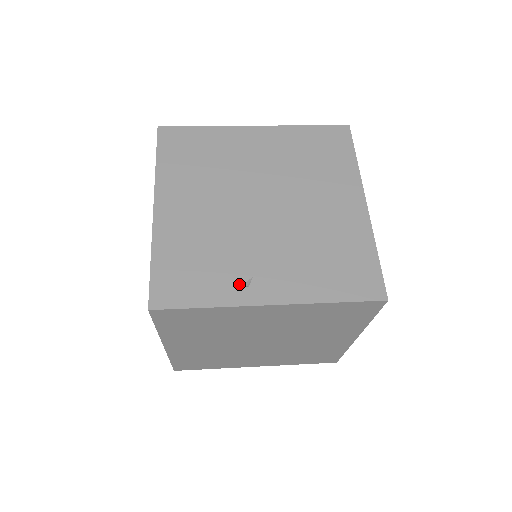
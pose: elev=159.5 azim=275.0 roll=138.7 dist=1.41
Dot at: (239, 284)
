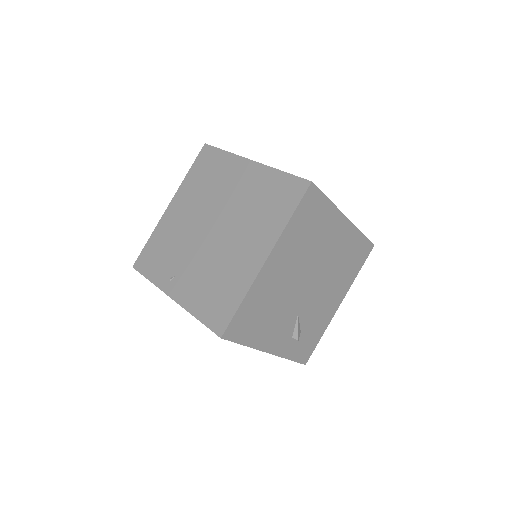
Dot at: (168, 276)
